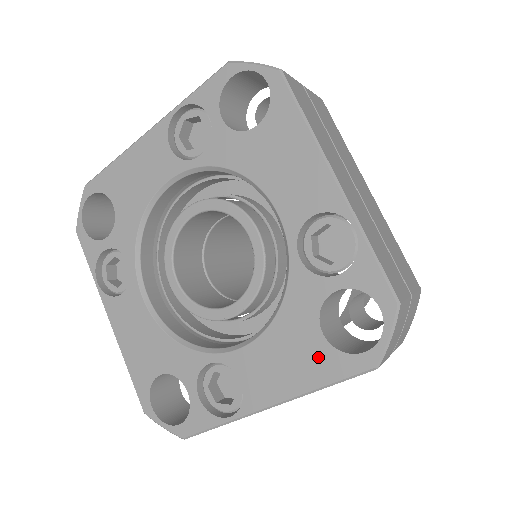
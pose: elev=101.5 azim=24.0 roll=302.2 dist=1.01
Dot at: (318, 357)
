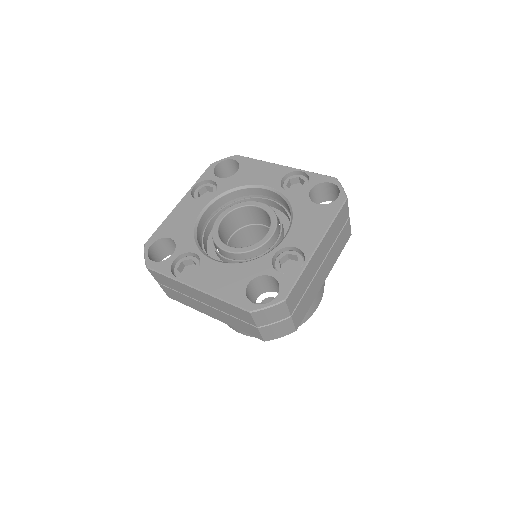
Dot at: (236, 289)
